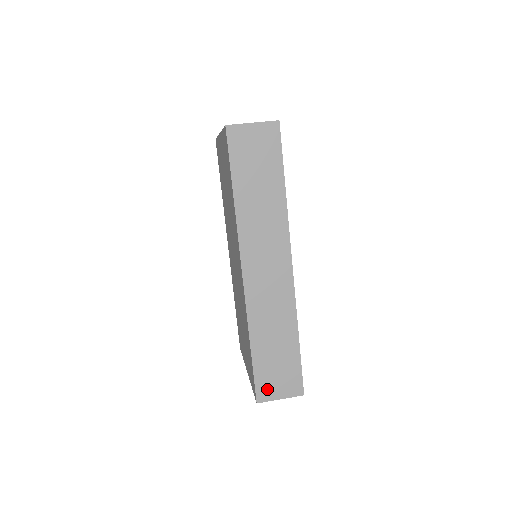
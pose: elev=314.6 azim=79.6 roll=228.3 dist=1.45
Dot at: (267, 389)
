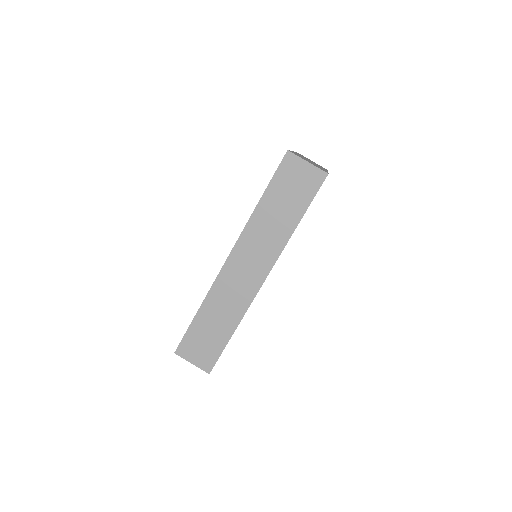
Dot at: (188, 349)
